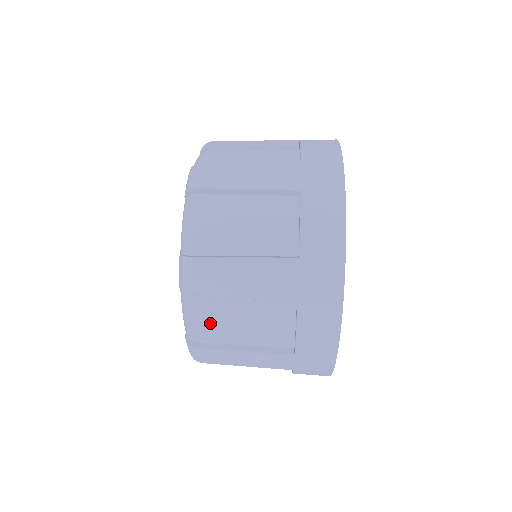
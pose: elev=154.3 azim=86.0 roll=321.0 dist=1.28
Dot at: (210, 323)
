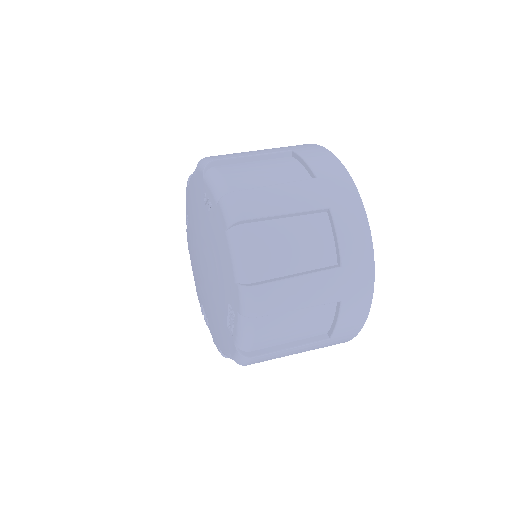
Dot at: occluded
